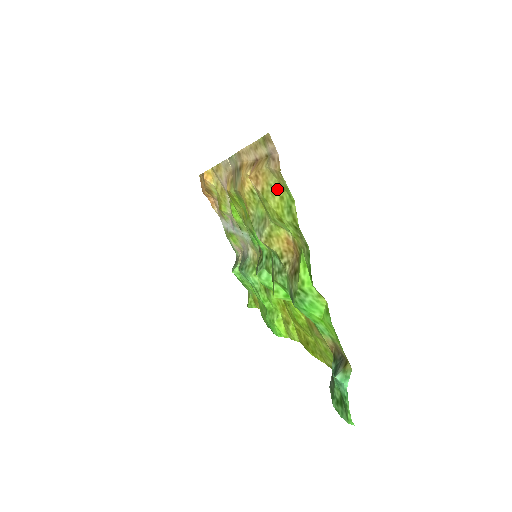
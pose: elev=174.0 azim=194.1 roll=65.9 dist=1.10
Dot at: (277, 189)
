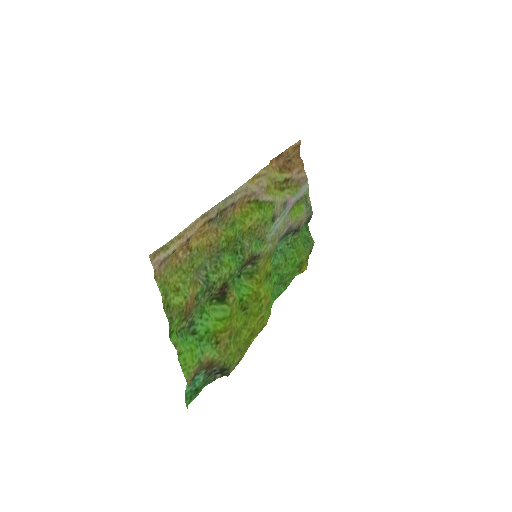
Dot at: (169, 277)
